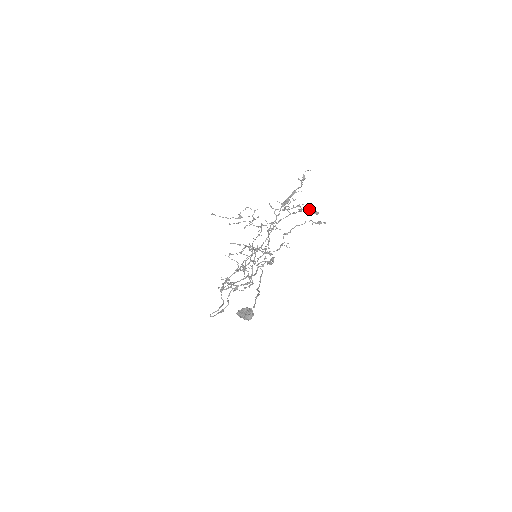
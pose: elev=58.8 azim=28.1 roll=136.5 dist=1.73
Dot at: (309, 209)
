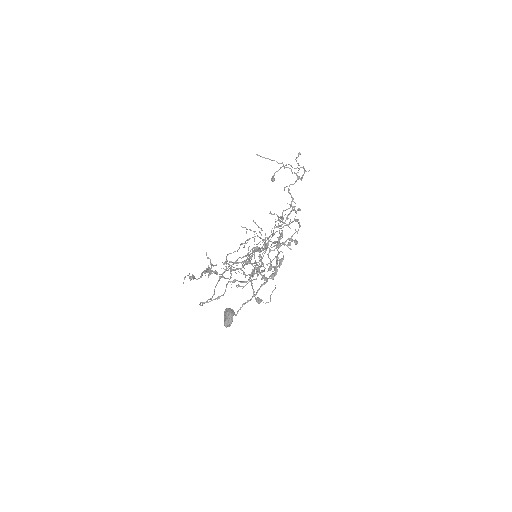
Dot at: (276, 259)
